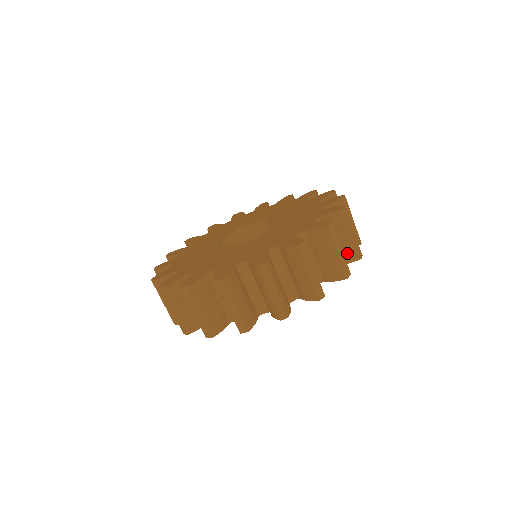
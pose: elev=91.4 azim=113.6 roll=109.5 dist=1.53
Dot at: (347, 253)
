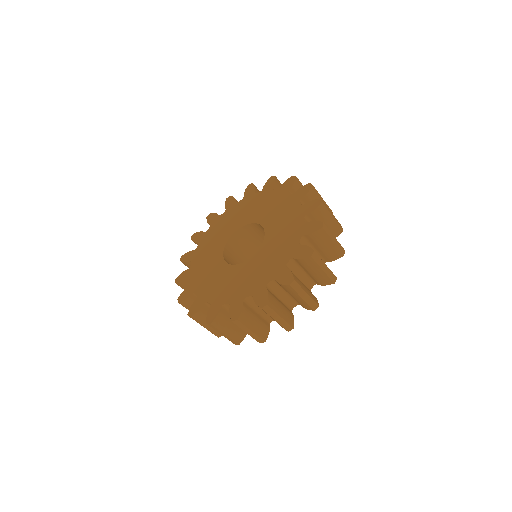
Dot at: (333, 232)
